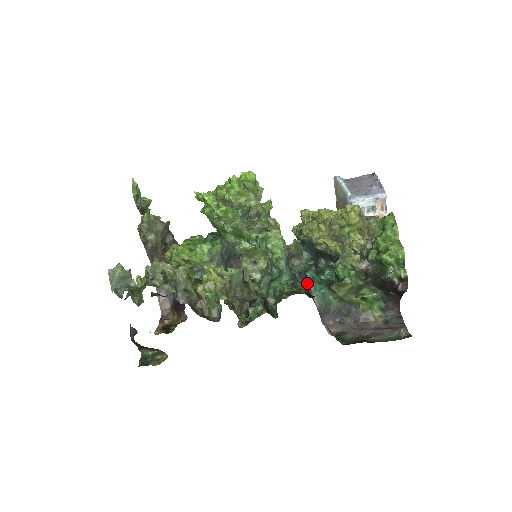
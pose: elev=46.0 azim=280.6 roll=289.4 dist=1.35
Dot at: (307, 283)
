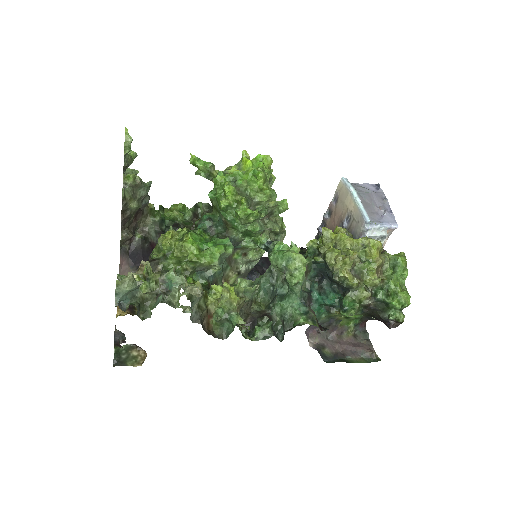
Dot at: (310, 303)
